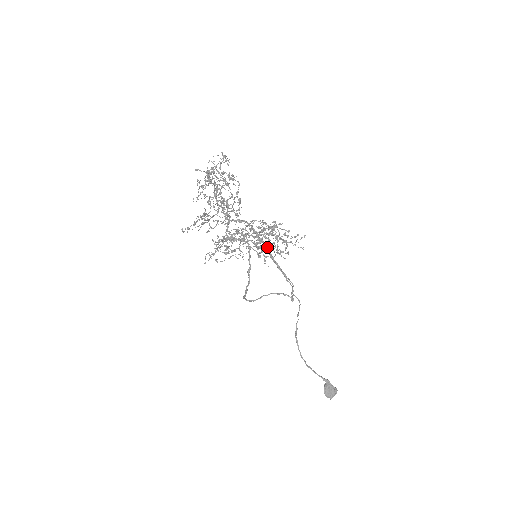
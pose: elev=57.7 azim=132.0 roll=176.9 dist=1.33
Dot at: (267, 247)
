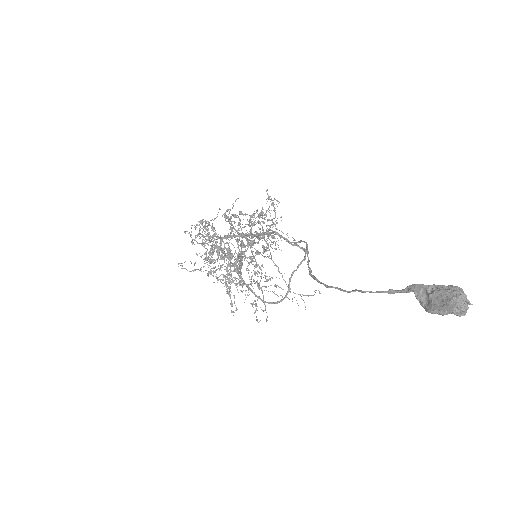
Dot at: (242, 233)
